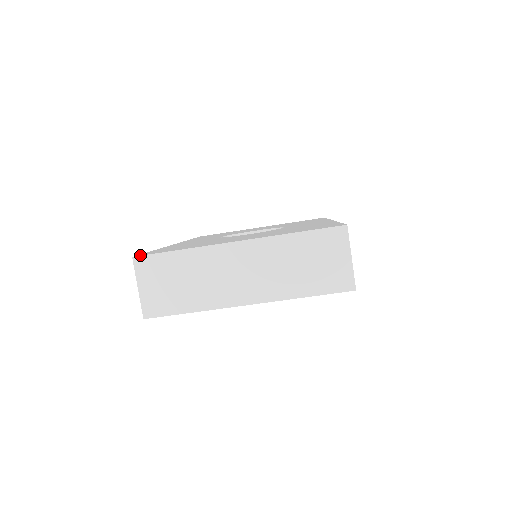
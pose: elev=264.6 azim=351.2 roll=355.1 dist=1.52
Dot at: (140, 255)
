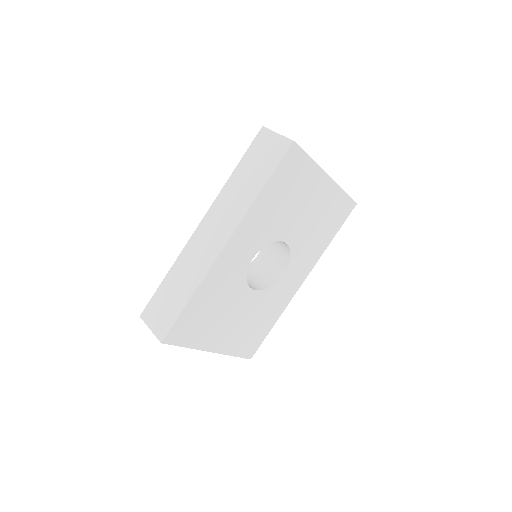
Dot at: occluded
